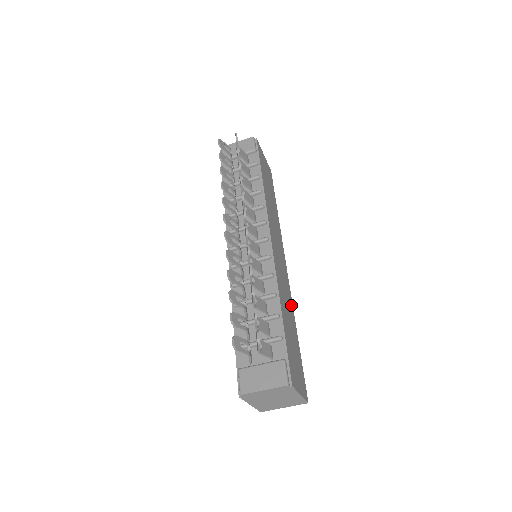
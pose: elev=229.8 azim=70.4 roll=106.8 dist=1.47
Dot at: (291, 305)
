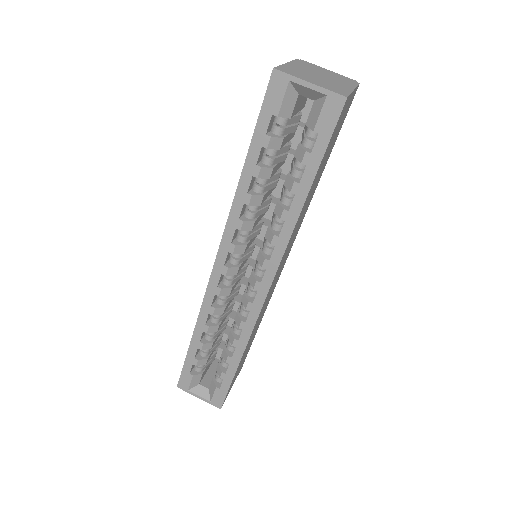
Dot at: (293, 232)
